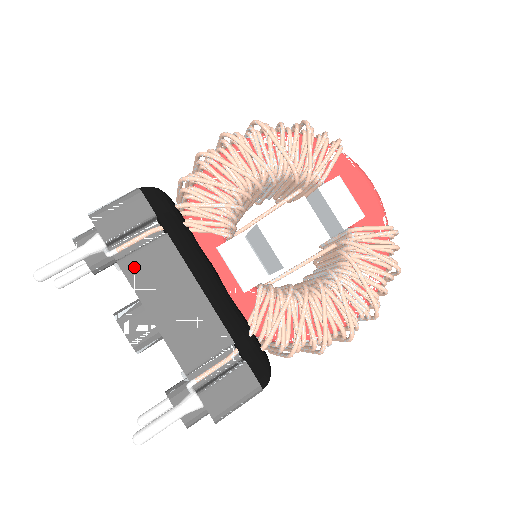
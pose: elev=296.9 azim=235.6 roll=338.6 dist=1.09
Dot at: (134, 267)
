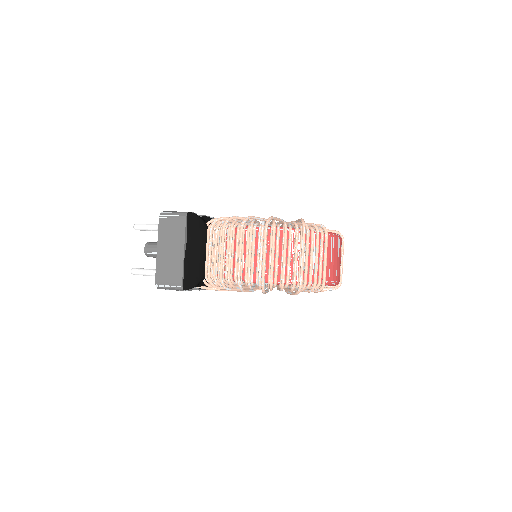
Dot at: occluded
